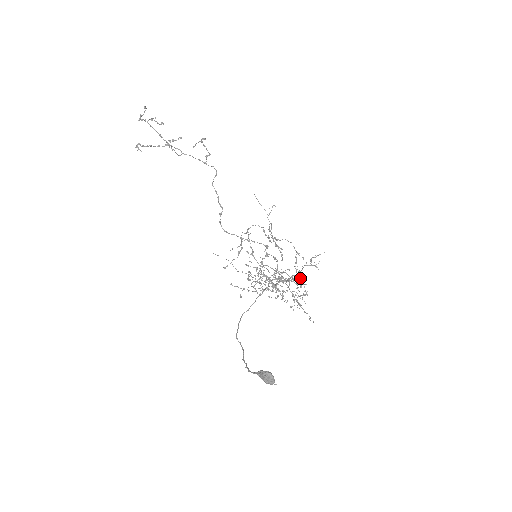
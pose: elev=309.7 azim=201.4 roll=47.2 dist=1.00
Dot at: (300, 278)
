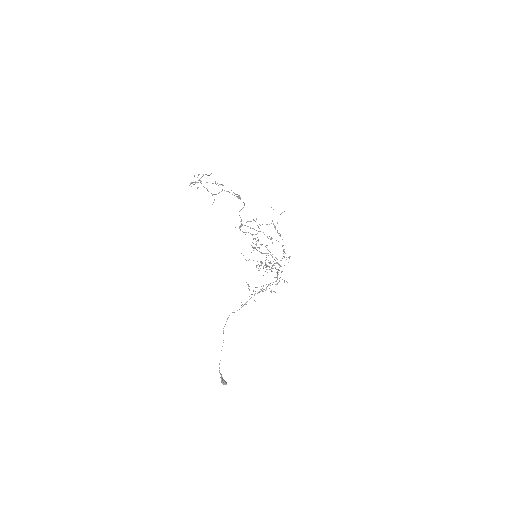
Dot at: occluded
